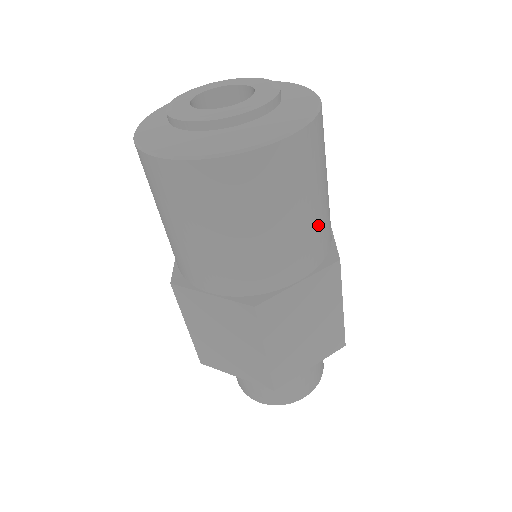
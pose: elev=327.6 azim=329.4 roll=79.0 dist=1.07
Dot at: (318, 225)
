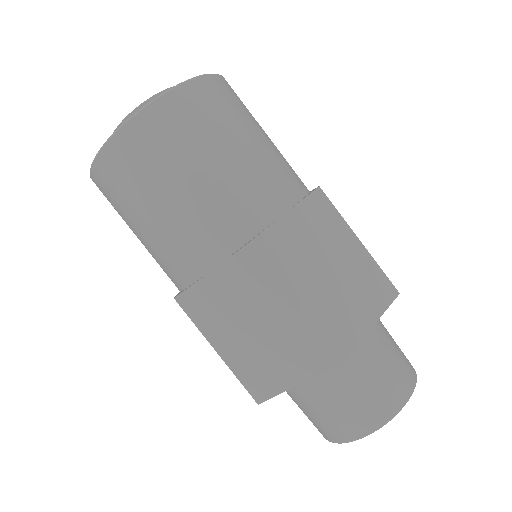
Dot at: (208, 207)
